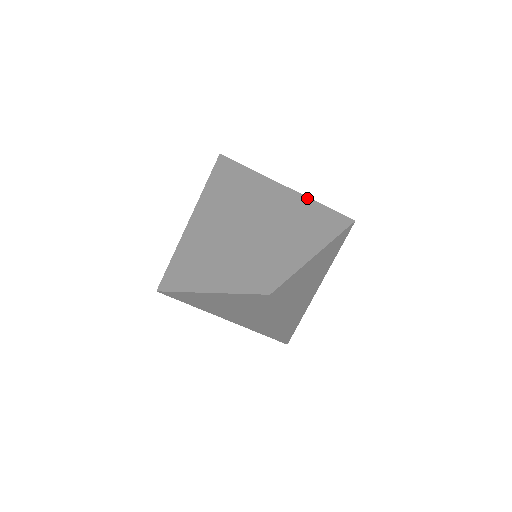
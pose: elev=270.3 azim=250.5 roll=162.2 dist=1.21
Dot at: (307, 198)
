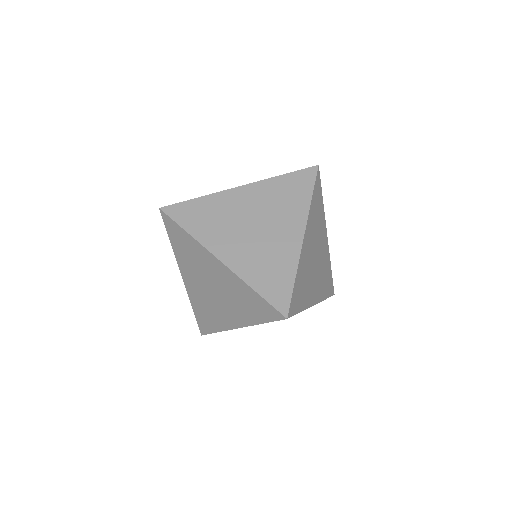
Dot at: (261, 182)
